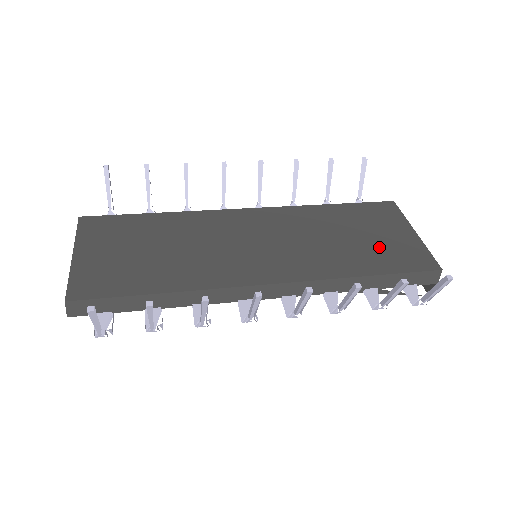
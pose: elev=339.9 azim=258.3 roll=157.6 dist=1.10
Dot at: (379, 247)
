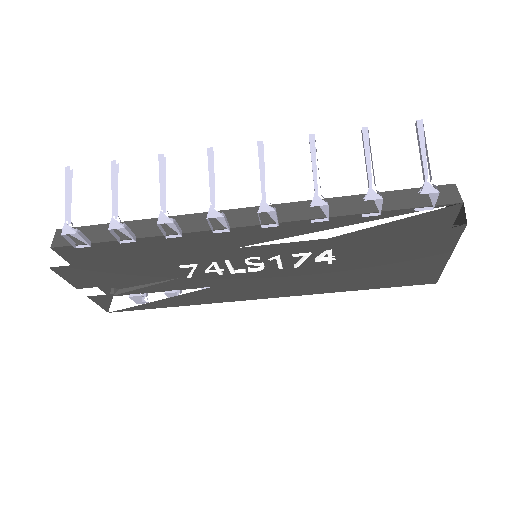
Dot at: occluded
